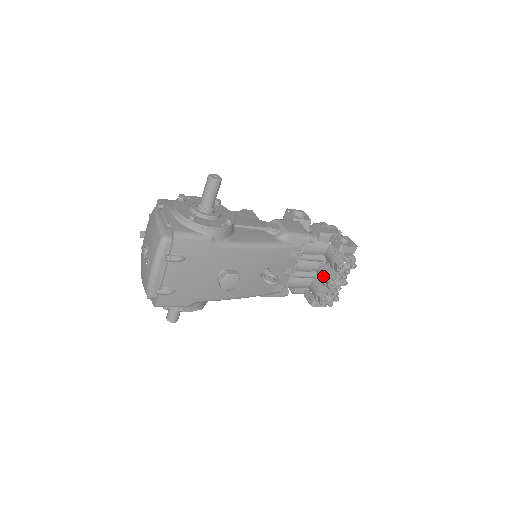
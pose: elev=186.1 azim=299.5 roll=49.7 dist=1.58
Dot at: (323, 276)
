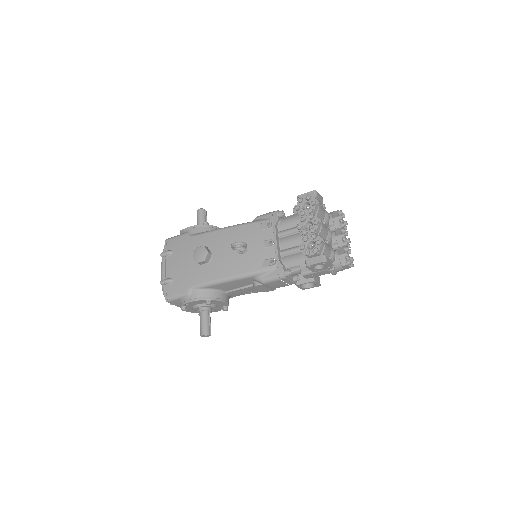
Dot at: occluded
